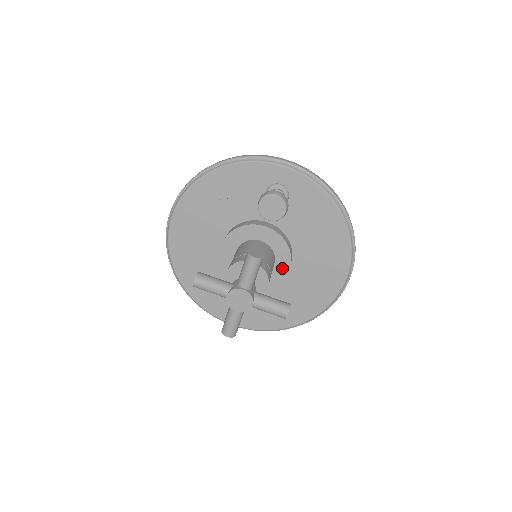
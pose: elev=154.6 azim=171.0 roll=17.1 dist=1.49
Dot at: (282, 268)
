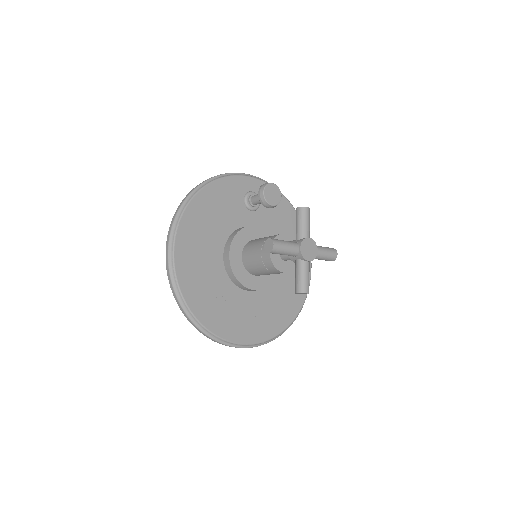
Dot at: occluded
